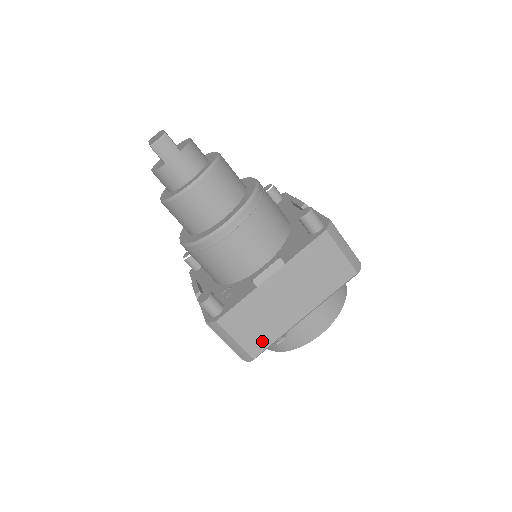
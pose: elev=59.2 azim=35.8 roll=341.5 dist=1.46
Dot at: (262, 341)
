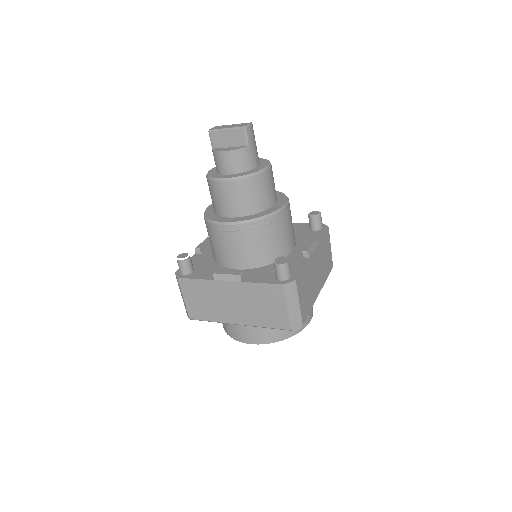
Dot at: (307, 309)
